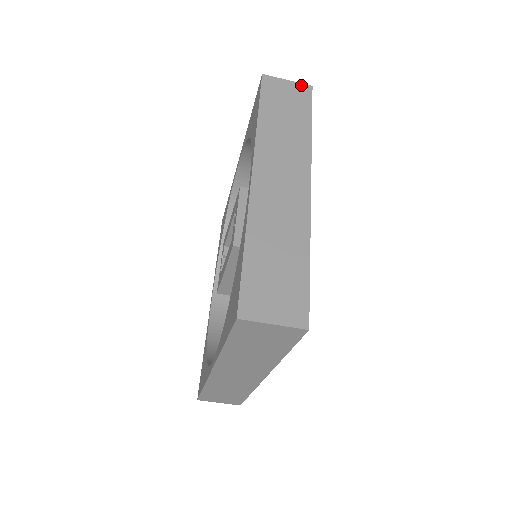
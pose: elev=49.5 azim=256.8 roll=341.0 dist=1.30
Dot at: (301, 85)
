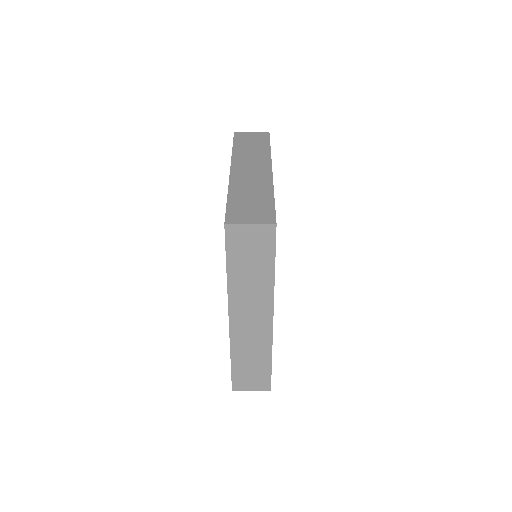
Dot at: (264, 227)
